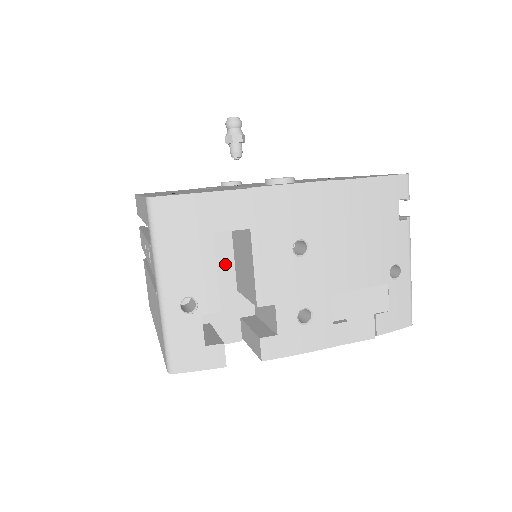
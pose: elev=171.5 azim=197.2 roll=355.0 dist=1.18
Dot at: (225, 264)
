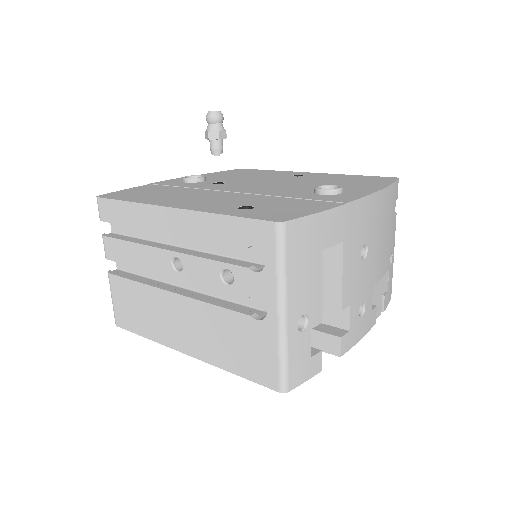
Dot at: occluded
